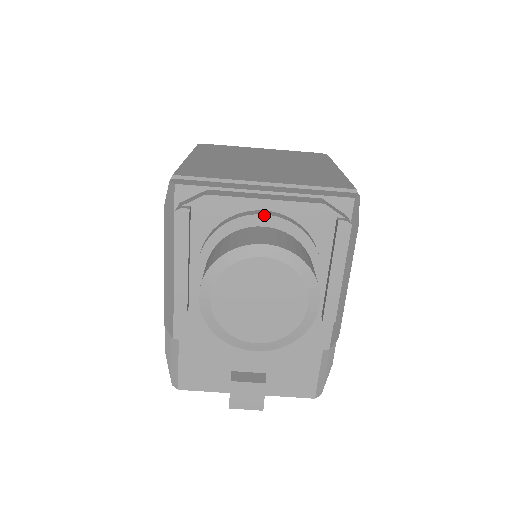
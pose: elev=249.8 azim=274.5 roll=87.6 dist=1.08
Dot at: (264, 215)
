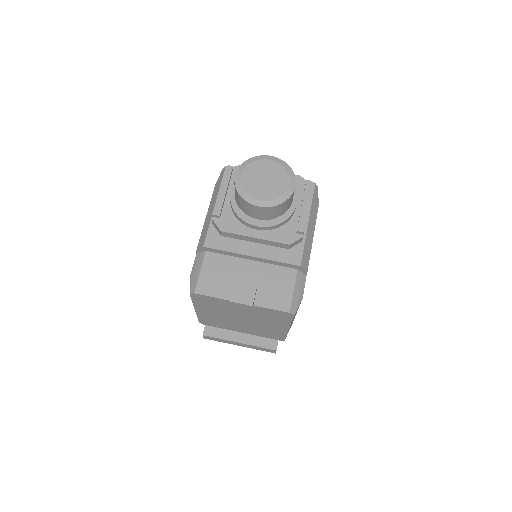
Dot at: occluded
